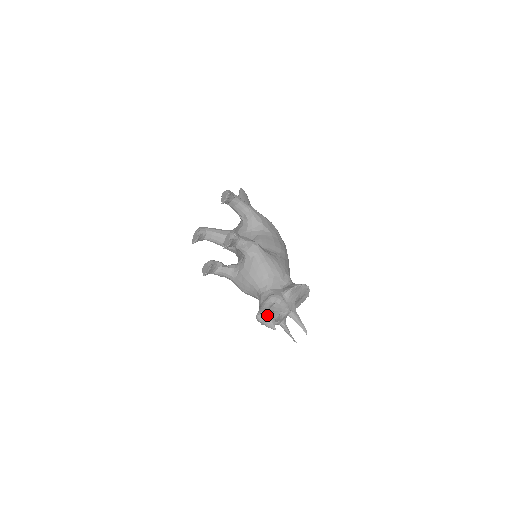
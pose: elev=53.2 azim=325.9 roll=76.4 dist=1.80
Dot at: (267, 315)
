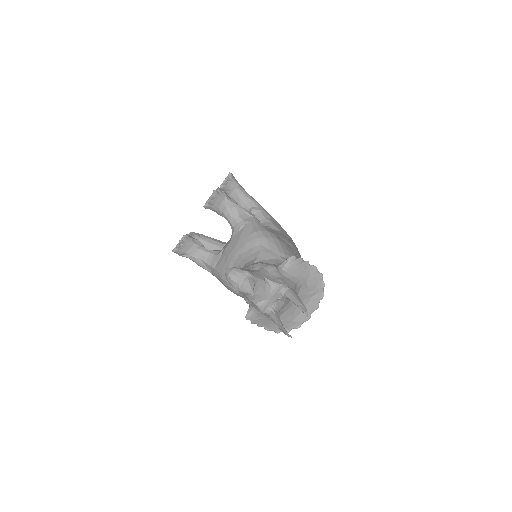
Dot at: (243, 270)
